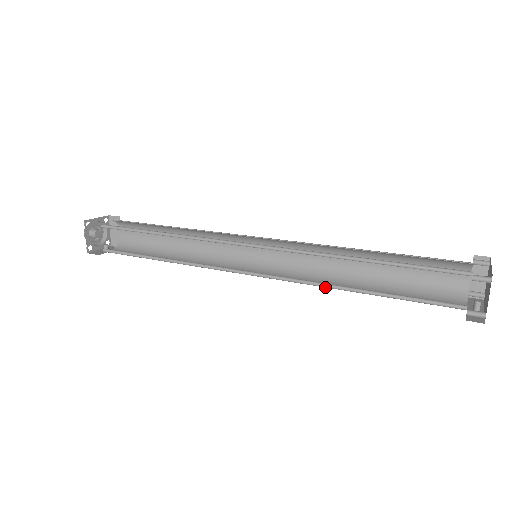
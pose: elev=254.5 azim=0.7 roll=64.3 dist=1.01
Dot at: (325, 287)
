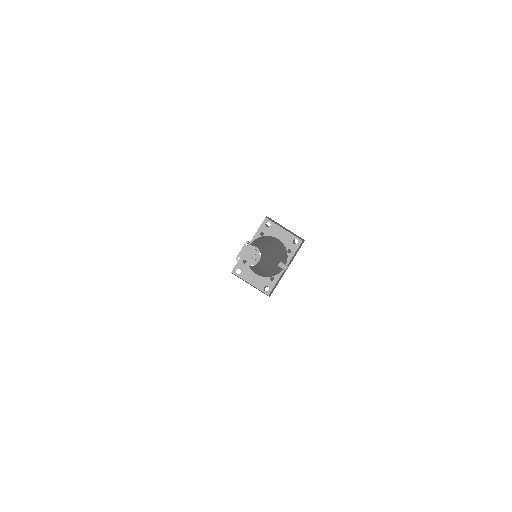
Dot at: occluded
